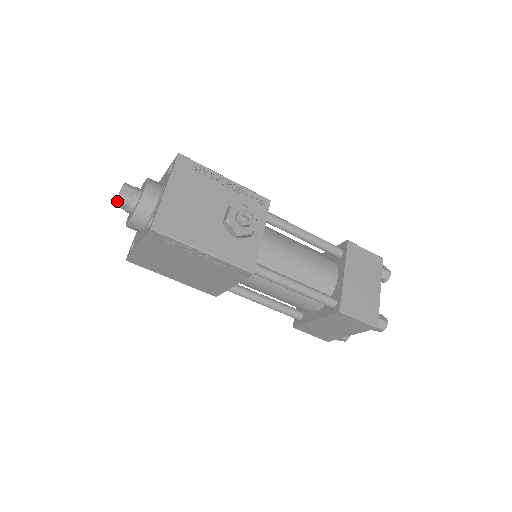
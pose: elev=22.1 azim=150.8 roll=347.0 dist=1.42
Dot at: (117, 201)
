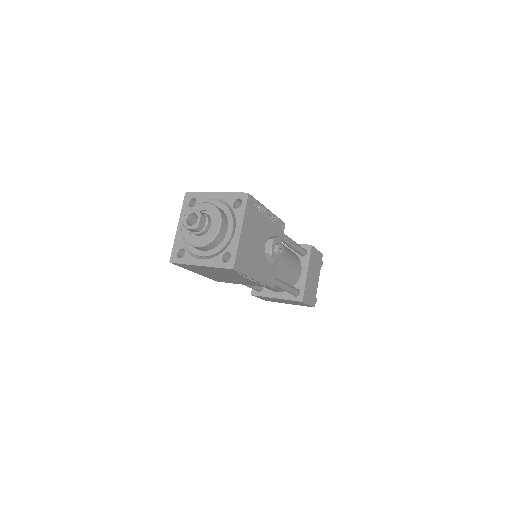
Dot at: (193, 229)
